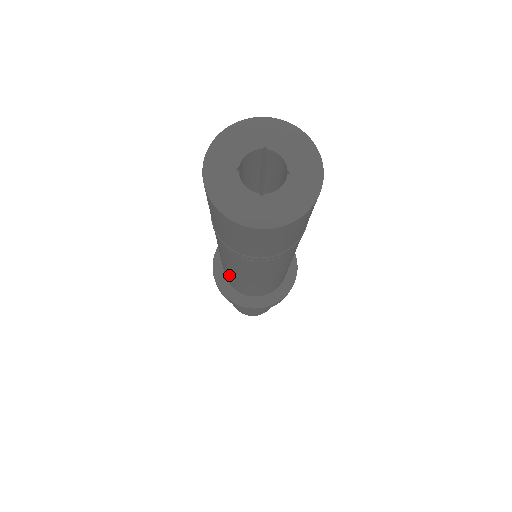
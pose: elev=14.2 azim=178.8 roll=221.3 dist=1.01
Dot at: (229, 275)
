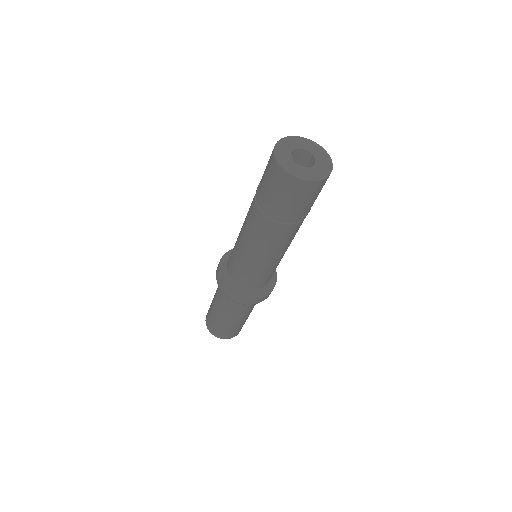
Dot at: (236, 243)
